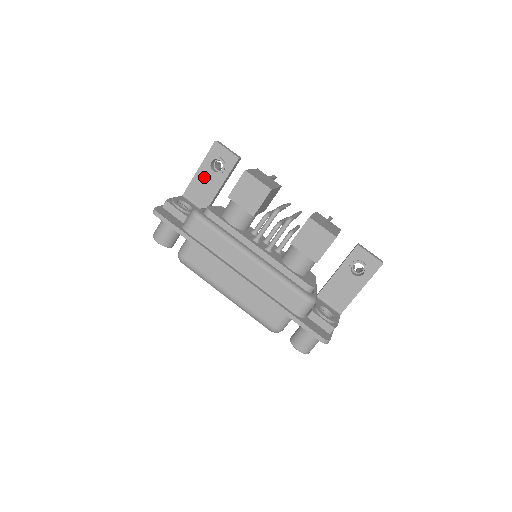
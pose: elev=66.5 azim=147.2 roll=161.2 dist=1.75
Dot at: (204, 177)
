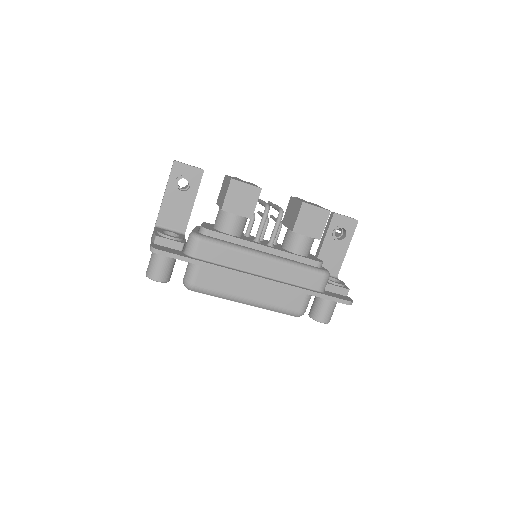
Dot at: (173, 200)
